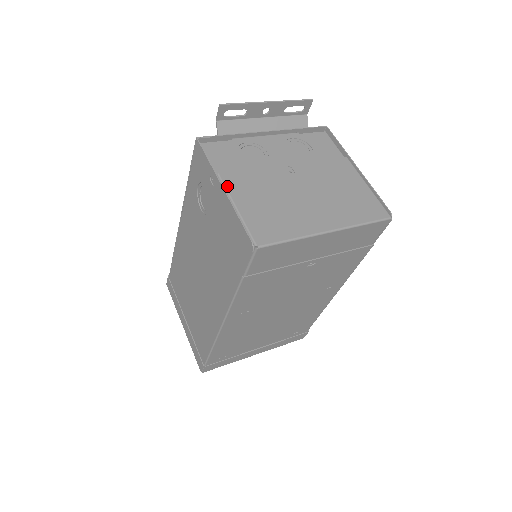
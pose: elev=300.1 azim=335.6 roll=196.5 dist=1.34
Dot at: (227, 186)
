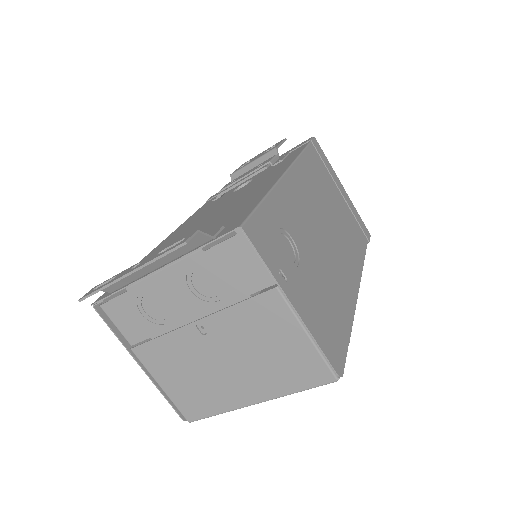
Dot at: (143, 364)
